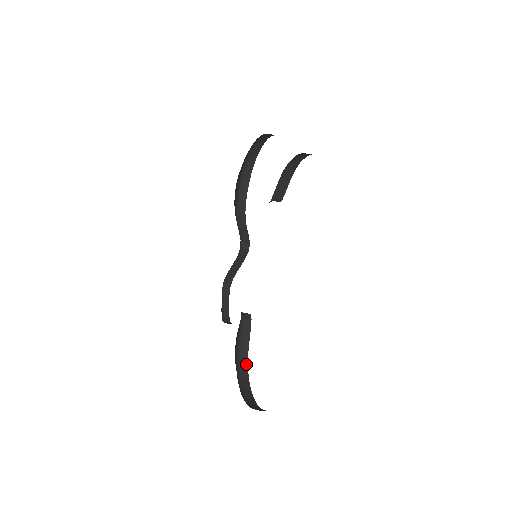
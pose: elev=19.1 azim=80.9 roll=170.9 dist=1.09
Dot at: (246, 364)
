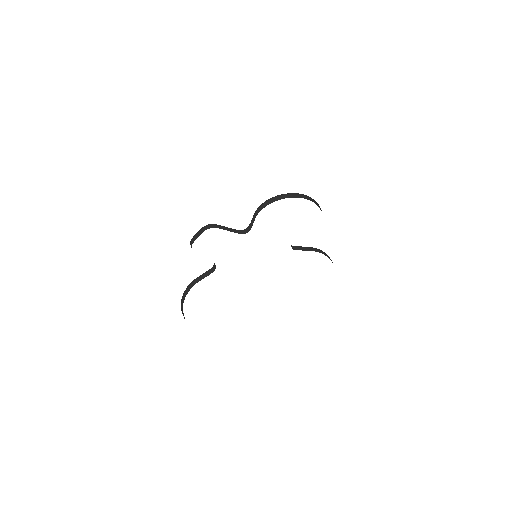
Dot at: (191, 287)
